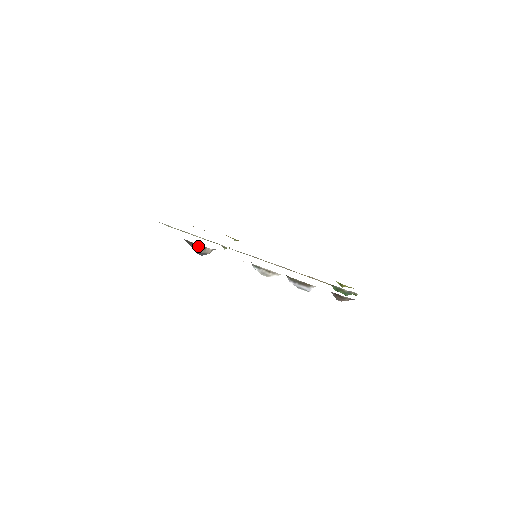
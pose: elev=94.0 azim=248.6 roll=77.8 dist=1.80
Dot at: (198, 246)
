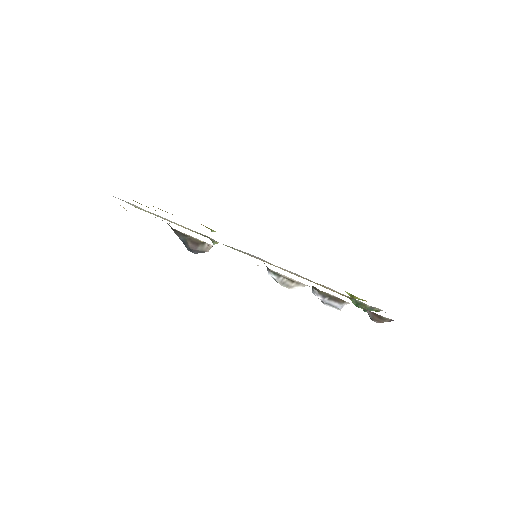
Dot at: (193, 240)
